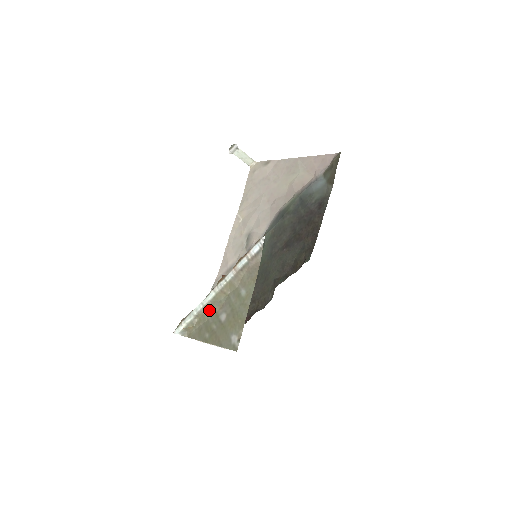
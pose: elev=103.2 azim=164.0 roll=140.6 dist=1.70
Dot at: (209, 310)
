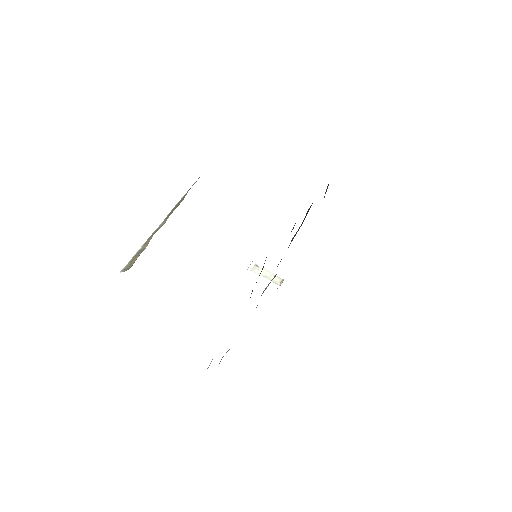
Dot at: occluded
